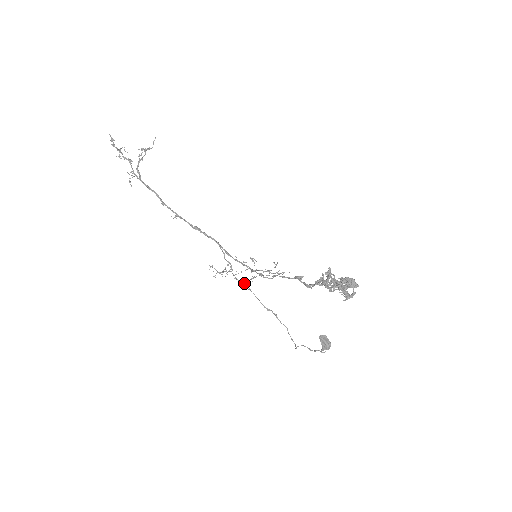
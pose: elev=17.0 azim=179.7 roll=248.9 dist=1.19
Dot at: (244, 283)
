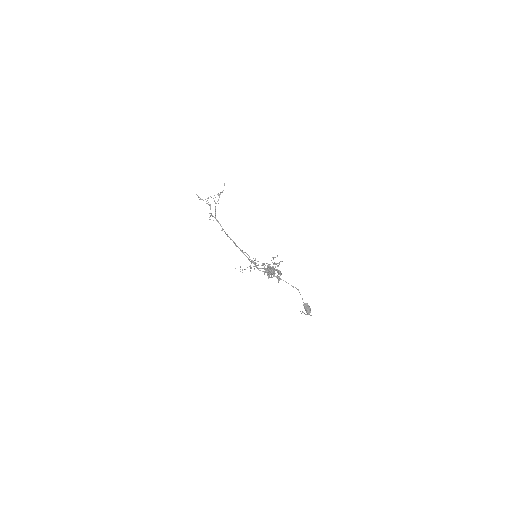
Dot at: occluded
